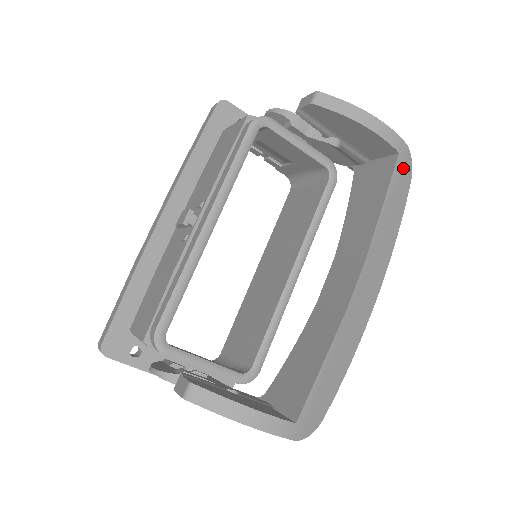
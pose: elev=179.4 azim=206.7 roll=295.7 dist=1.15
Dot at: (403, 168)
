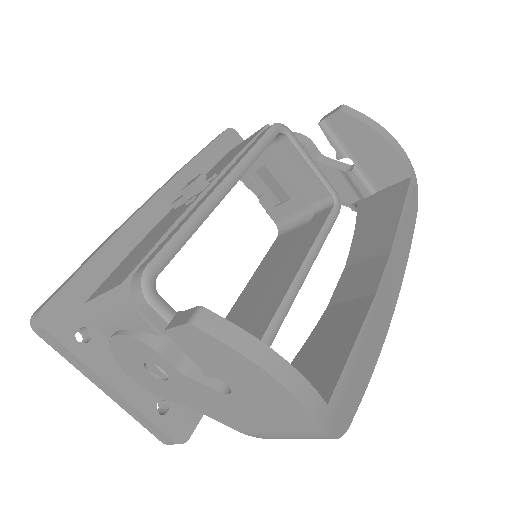
Dot at: (413, 193)
